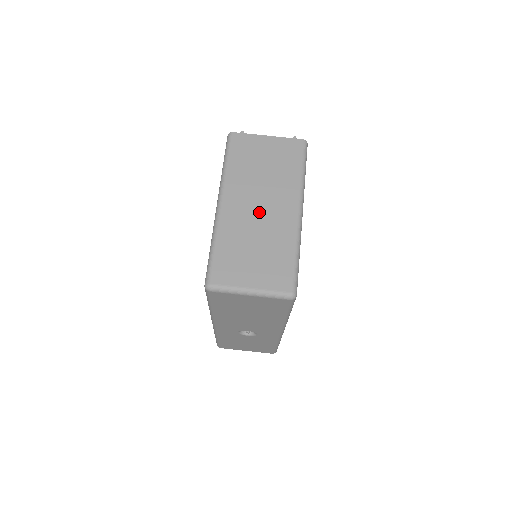
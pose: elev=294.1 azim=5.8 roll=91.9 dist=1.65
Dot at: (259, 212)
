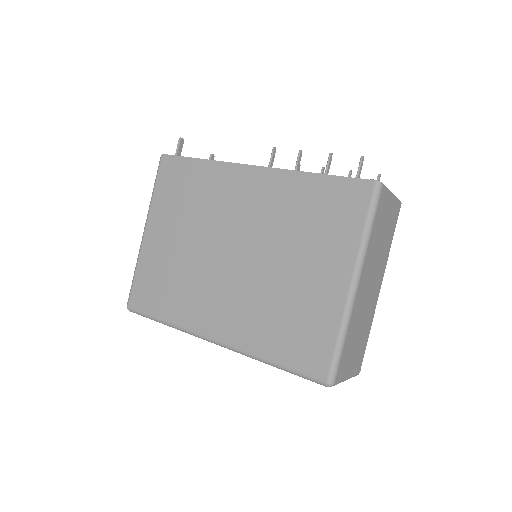
Dot at: (369, 293)
